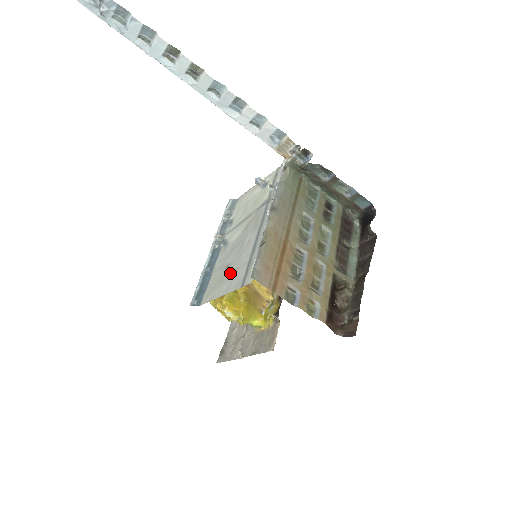
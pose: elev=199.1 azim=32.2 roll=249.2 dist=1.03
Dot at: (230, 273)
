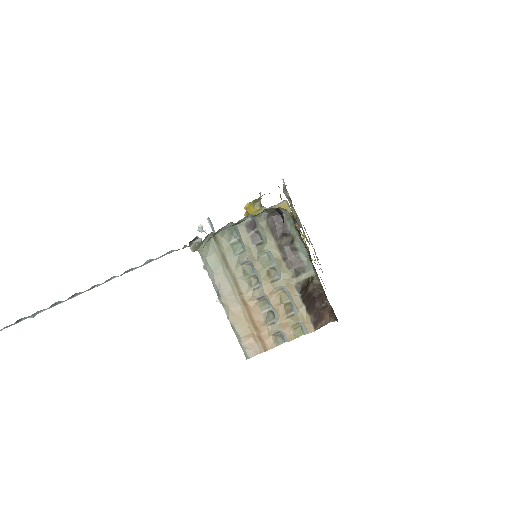
Dot at: occluded
